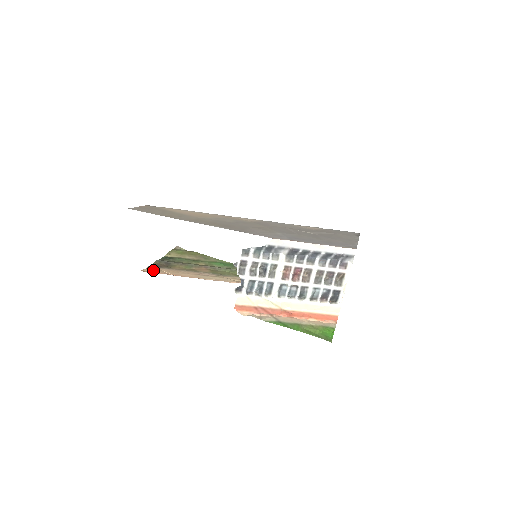
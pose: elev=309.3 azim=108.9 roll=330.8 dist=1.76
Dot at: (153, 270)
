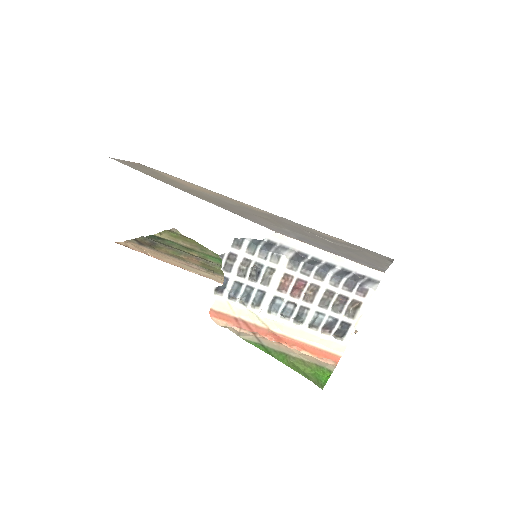
Dot at: (131, 245)
